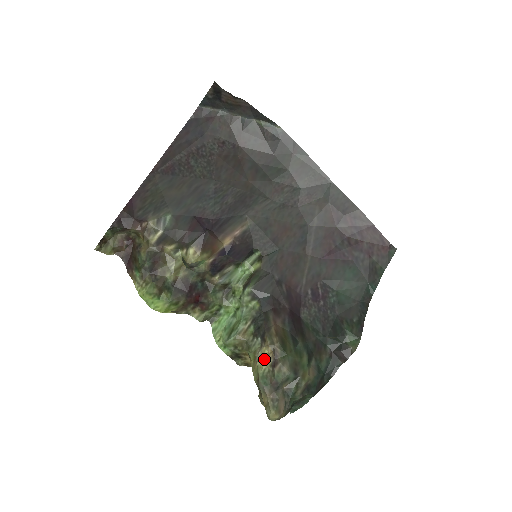
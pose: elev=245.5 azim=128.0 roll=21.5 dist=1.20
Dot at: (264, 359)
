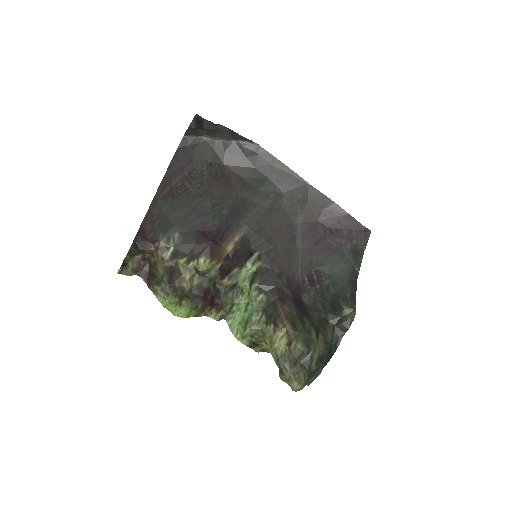
Dot at: (280, 341)
